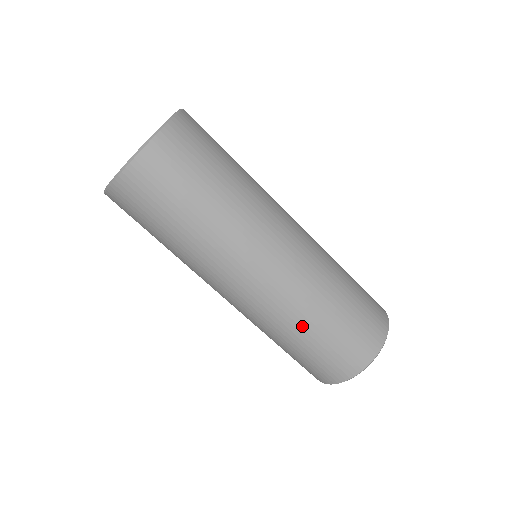
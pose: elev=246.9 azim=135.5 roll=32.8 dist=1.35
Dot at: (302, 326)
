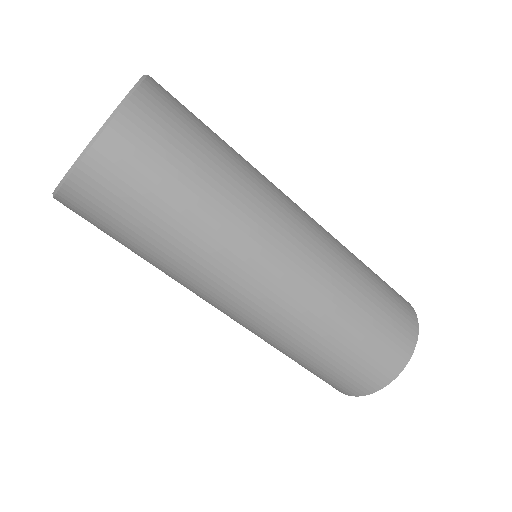
Dot at: (296, 352)
